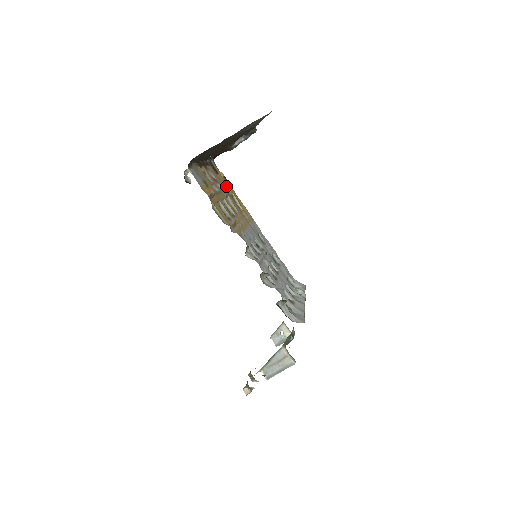
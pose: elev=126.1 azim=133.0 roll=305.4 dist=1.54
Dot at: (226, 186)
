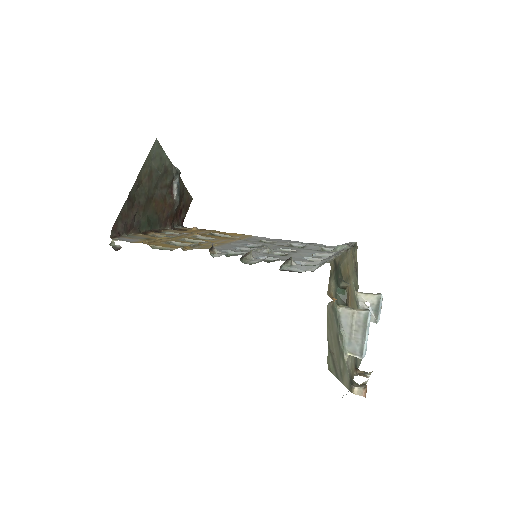
Dot at: (200, 232)
